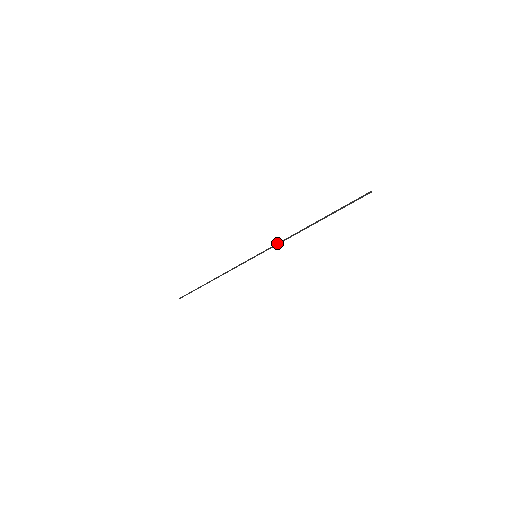
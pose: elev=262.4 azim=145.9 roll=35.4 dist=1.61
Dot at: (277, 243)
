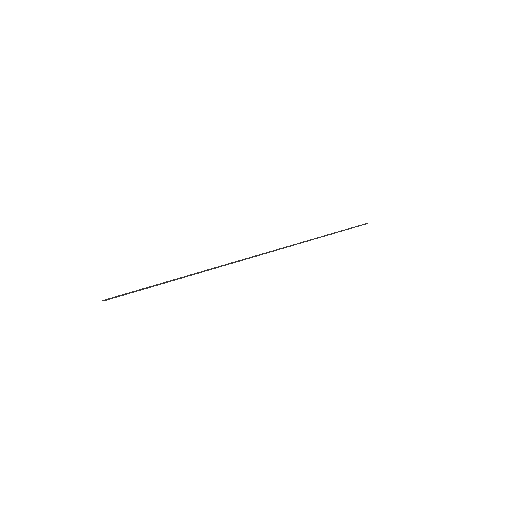
Dot at: (283, 247)
